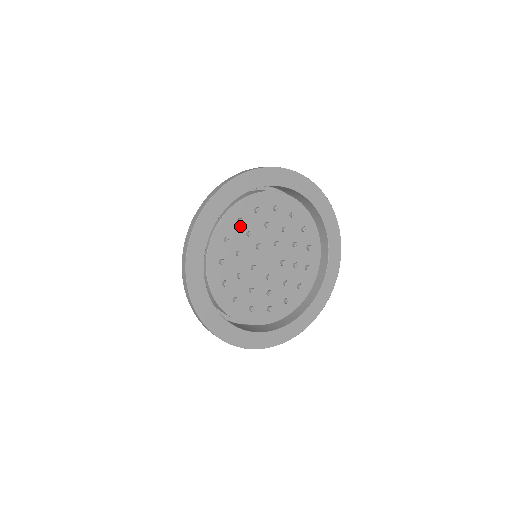
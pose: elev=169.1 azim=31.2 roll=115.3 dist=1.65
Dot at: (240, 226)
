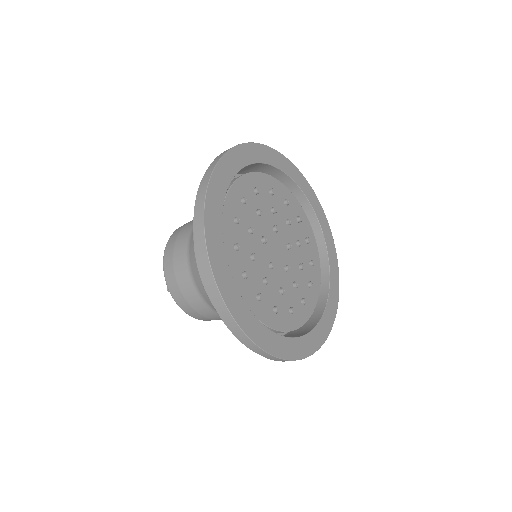
Dot at: (270, 196)
